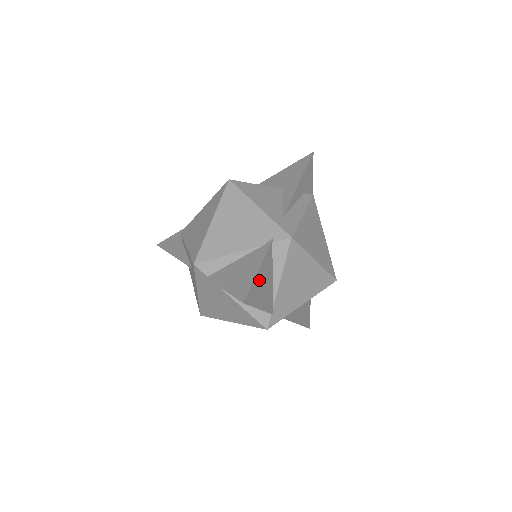
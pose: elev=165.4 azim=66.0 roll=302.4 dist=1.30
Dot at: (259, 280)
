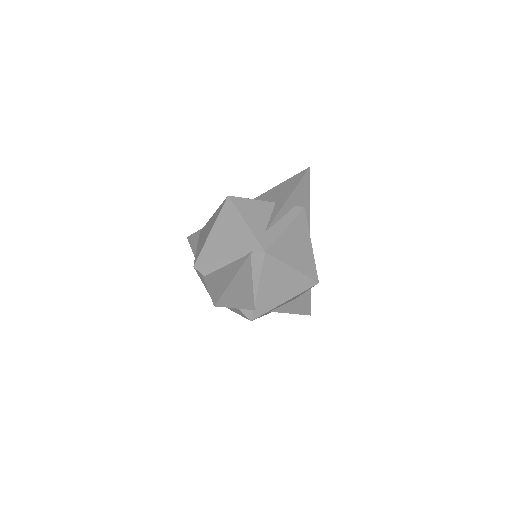
Dot at: (234, 286)
